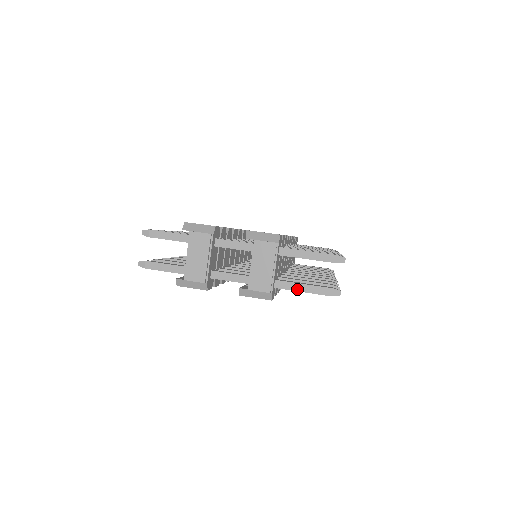
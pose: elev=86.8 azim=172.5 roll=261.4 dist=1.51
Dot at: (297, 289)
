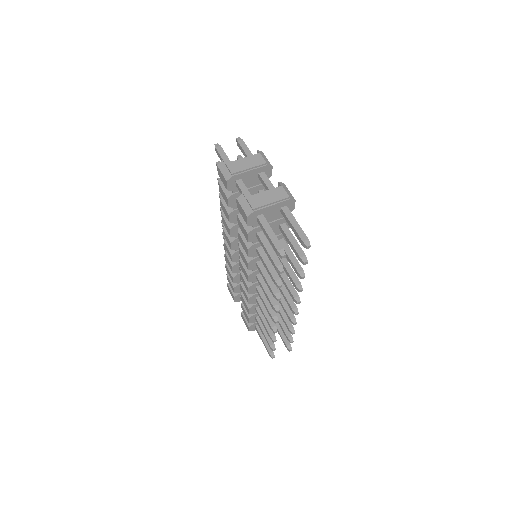
Dot at: (266, 229)
